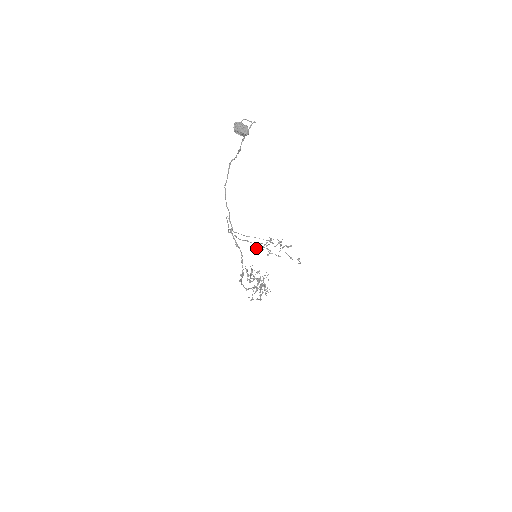
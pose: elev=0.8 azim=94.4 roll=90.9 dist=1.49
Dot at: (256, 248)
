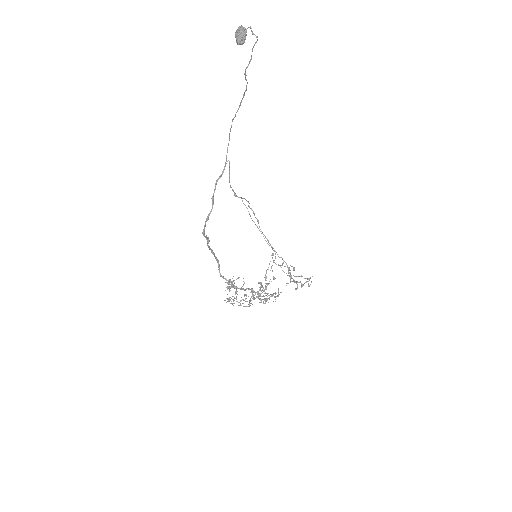
Dot at: (300, 281)
